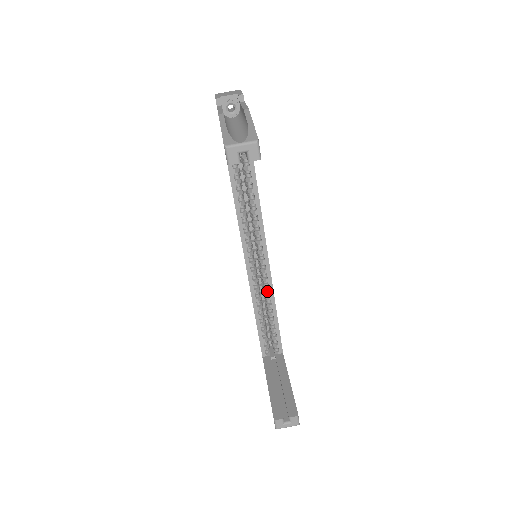
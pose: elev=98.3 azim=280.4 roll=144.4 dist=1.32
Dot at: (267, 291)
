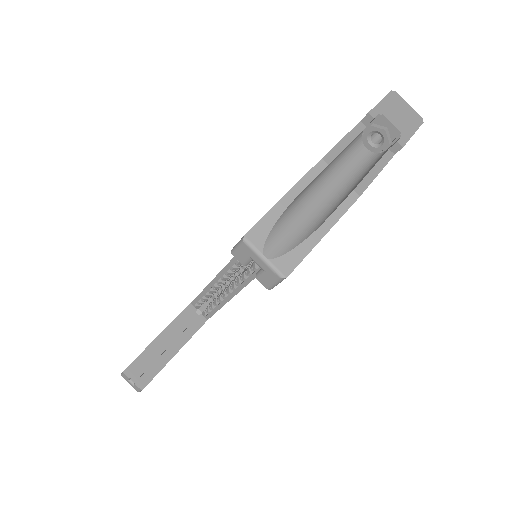
Dot at: (238, 283)
